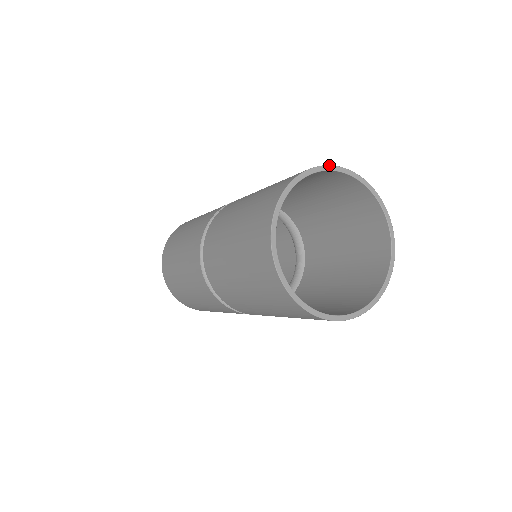
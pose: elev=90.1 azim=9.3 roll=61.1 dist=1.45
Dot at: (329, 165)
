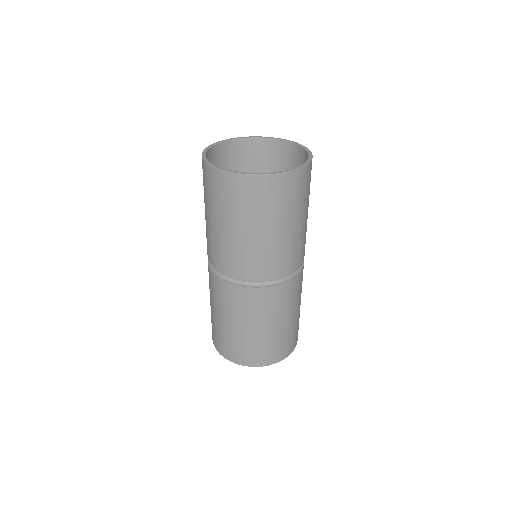
Dot at: (239, 137)
